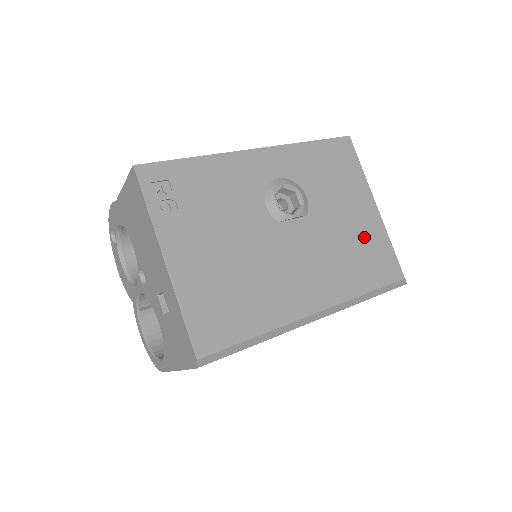
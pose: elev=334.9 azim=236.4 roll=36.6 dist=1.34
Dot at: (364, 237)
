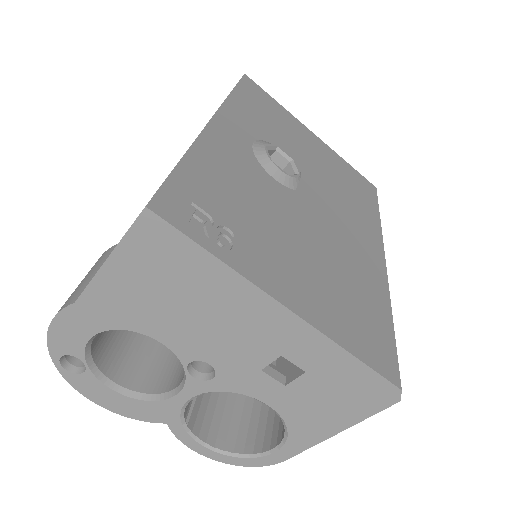
Dot at: (335, 167)
